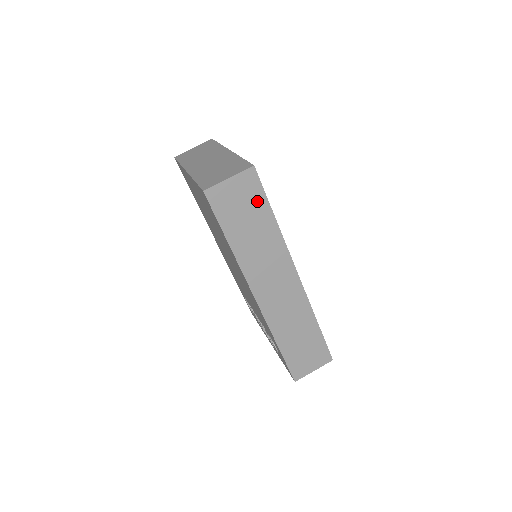
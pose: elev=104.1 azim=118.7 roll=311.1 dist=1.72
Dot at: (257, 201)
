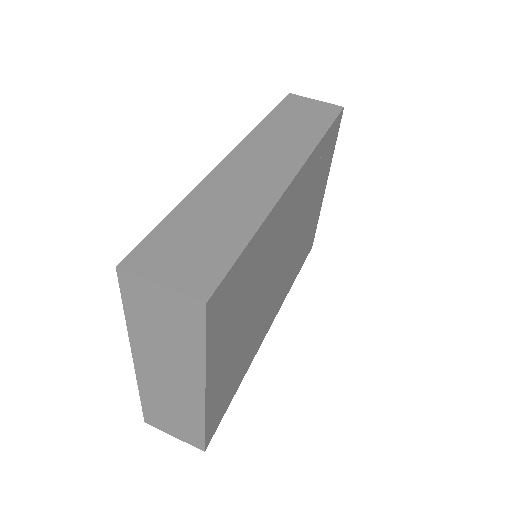
Dot at: (322, 119)
